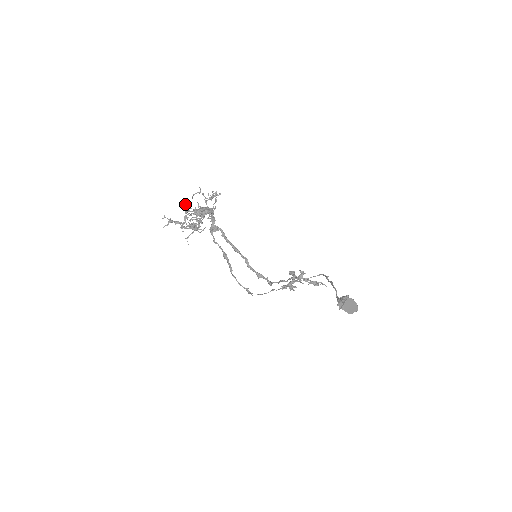
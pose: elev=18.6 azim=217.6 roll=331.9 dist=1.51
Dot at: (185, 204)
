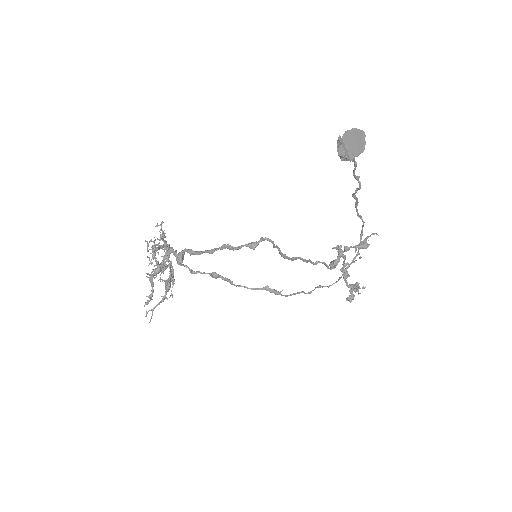
Dot at: (148, 274)
